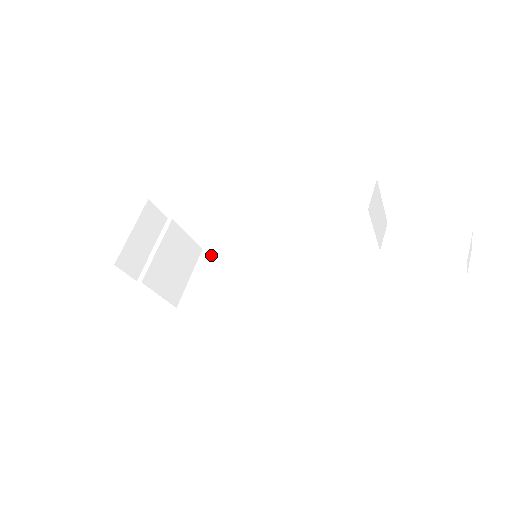
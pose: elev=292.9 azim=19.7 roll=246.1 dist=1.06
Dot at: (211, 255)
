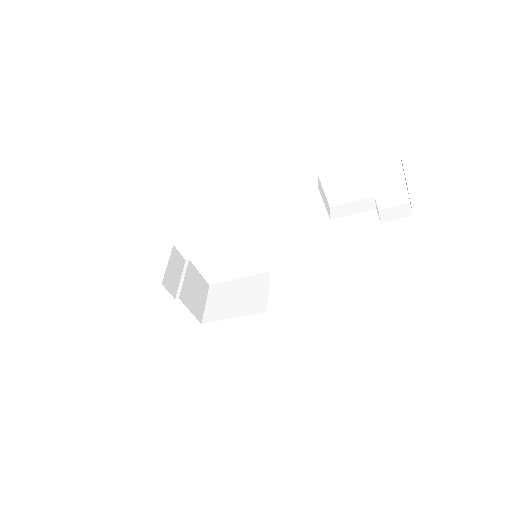
Dot at: (217, 286)
